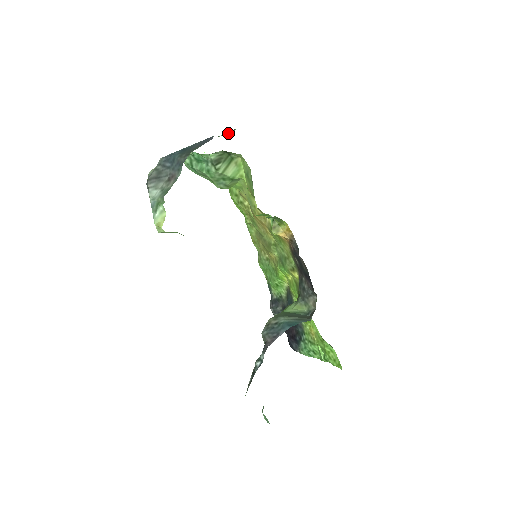
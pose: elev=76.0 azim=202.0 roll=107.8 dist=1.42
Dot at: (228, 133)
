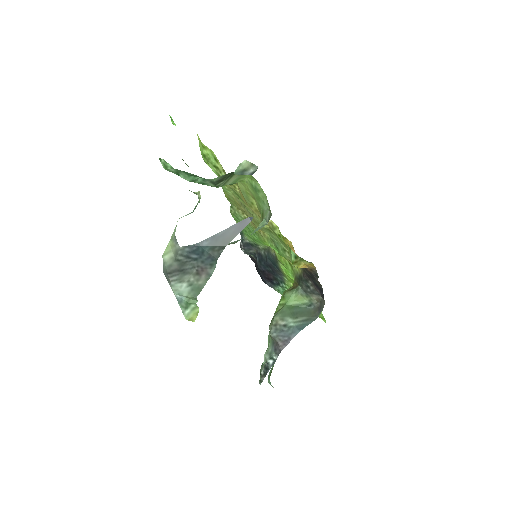
Dot at: (243, 162)
